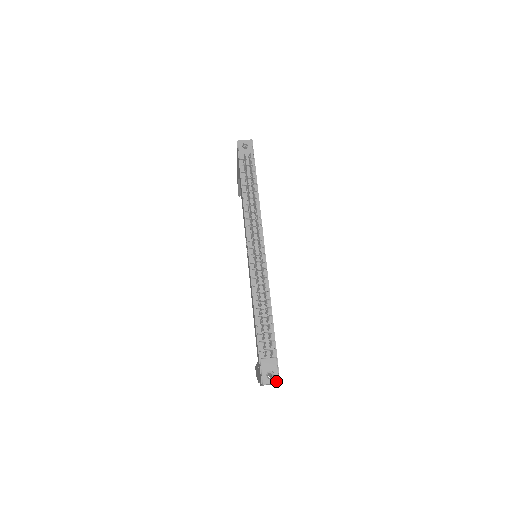
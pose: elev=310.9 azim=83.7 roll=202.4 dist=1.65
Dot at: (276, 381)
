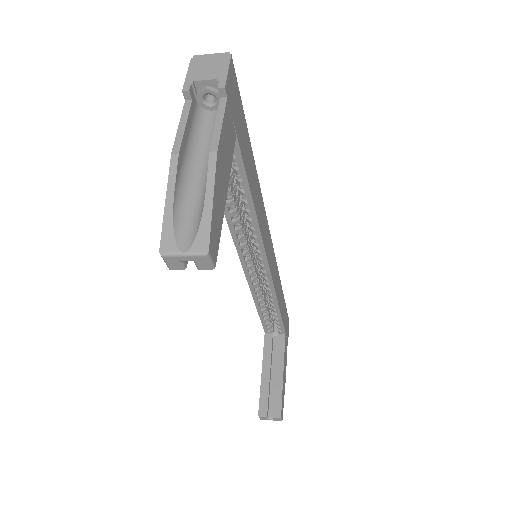
Dot at: (224, 57)
